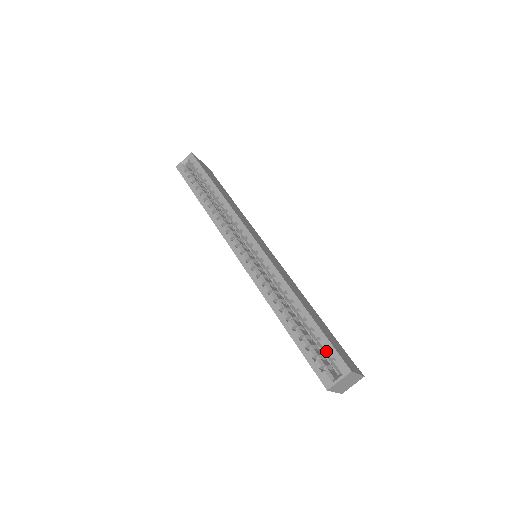
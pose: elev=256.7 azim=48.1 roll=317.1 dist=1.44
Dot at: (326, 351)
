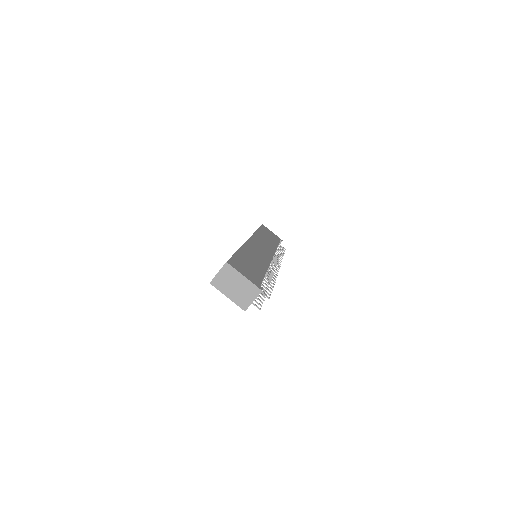
Dot at: occluded
